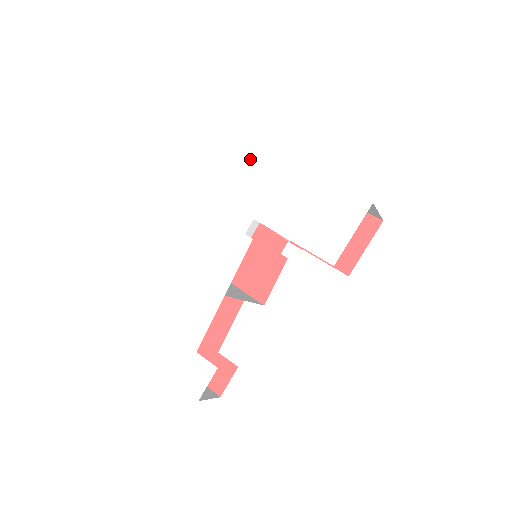
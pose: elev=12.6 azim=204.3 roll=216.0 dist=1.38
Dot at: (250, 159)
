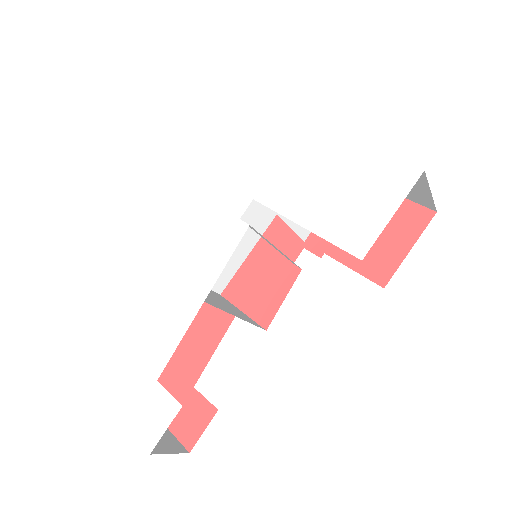
Dot at: (256, 125)
